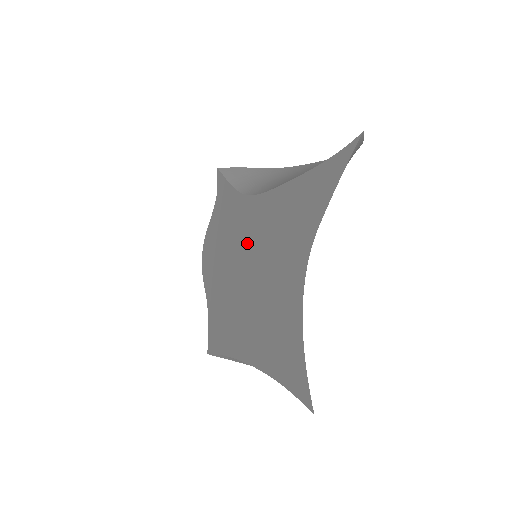
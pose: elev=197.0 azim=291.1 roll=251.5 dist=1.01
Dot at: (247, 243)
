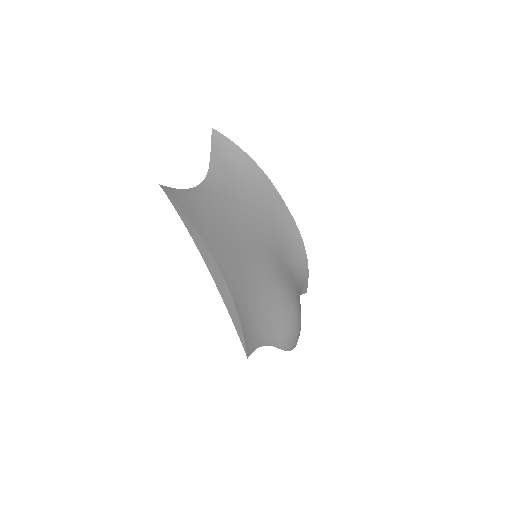
Dot at: occluded
